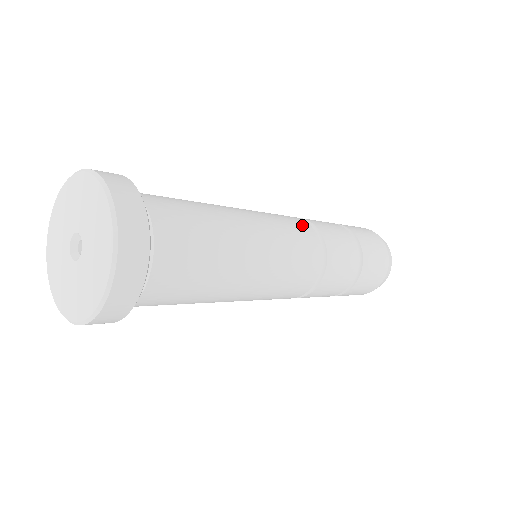
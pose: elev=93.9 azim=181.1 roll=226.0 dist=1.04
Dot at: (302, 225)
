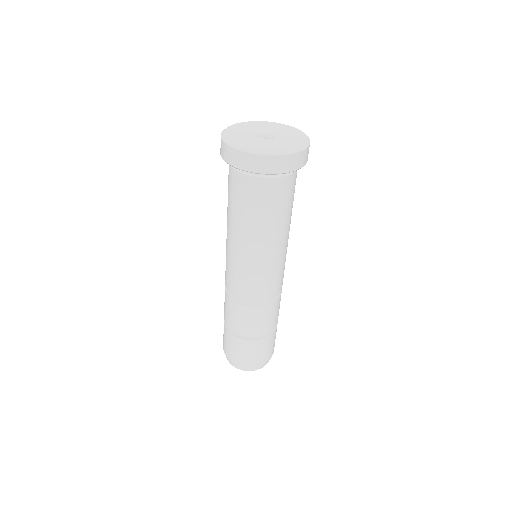
Dot at: occluded
